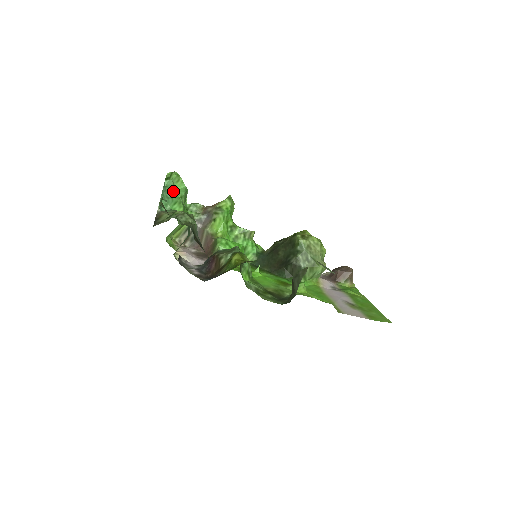
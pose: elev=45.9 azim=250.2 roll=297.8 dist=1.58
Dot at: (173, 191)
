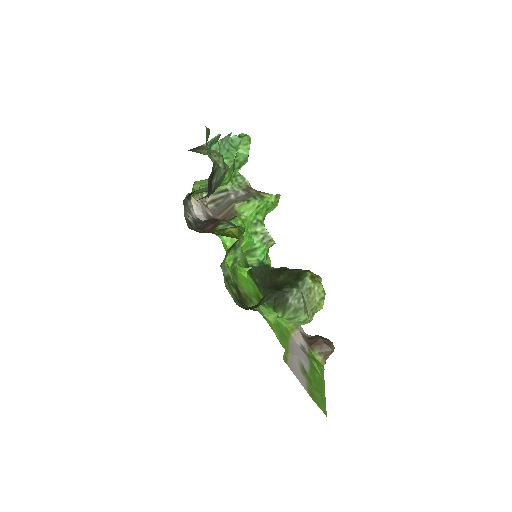
Dot at: (234, 148)
